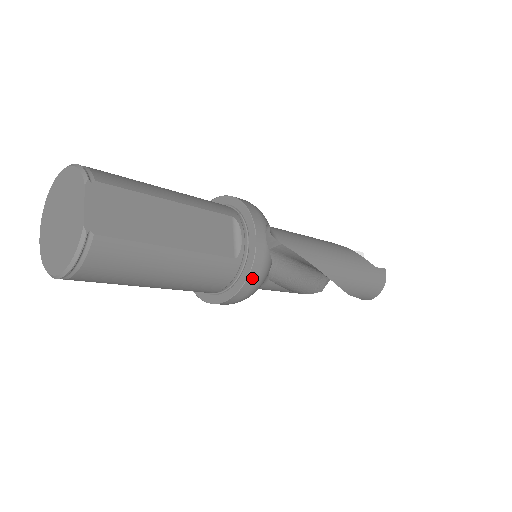
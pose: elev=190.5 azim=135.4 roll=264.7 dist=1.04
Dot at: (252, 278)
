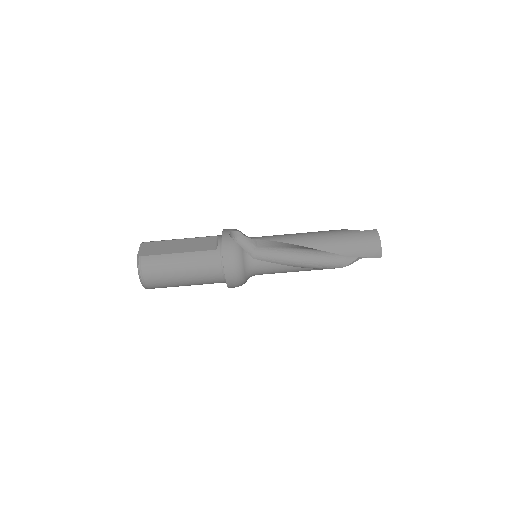
Dot at: (226, 254)
